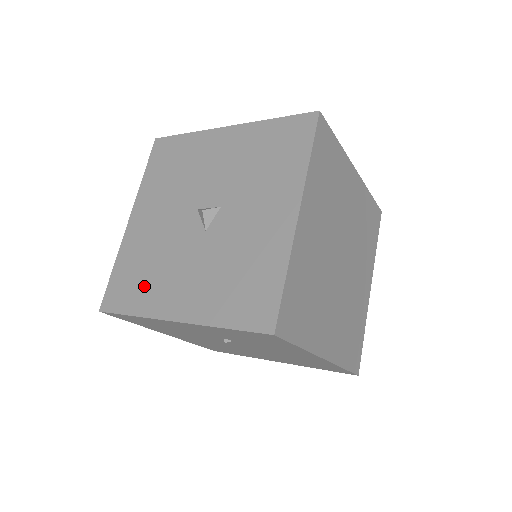
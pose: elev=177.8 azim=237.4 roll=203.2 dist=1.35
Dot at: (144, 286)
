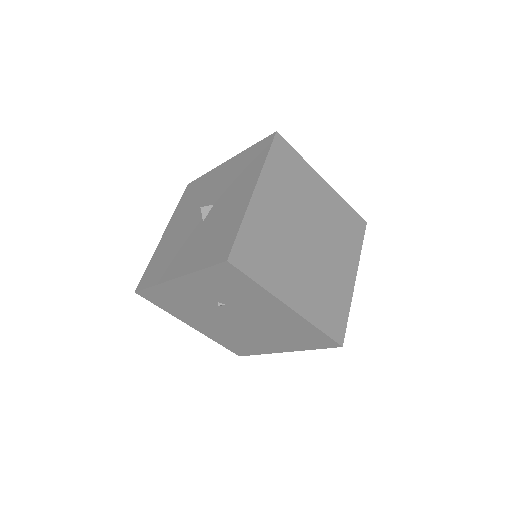
Dot at: (163, 266)
